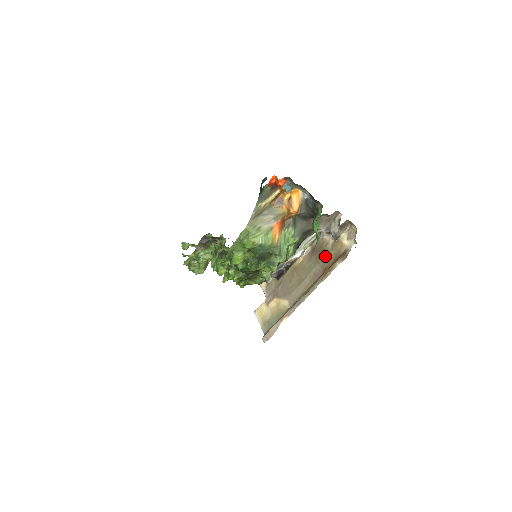
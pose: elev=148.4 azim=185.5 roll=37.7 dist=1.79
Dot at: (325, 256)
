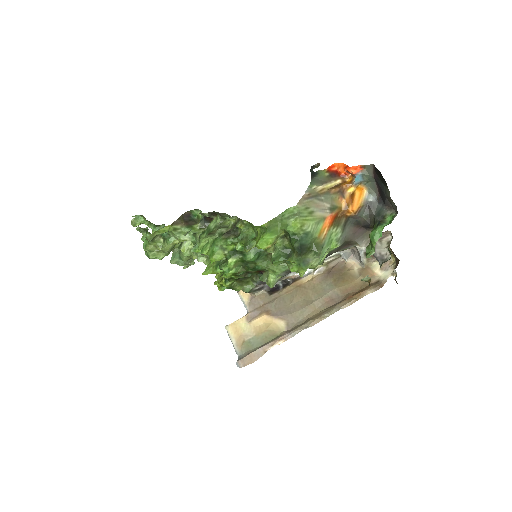
Dot at: (366, 276)
